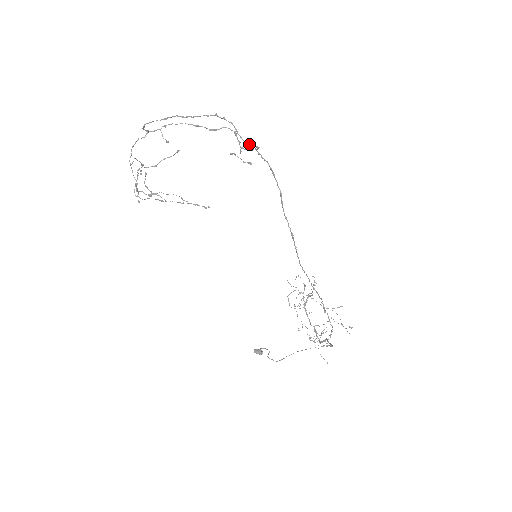
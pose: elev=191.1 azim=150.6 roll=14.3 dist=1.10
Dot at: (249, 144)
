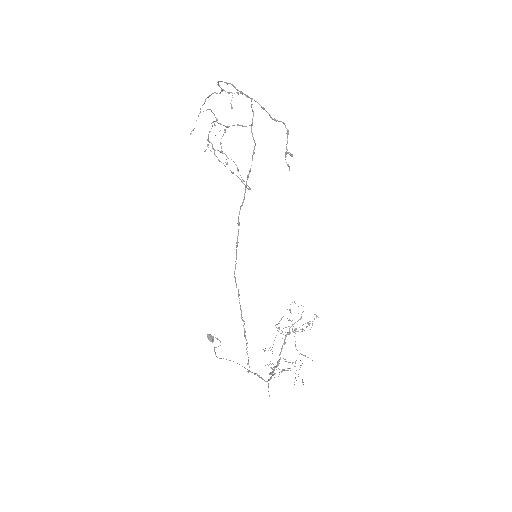
Dot at: occluded
